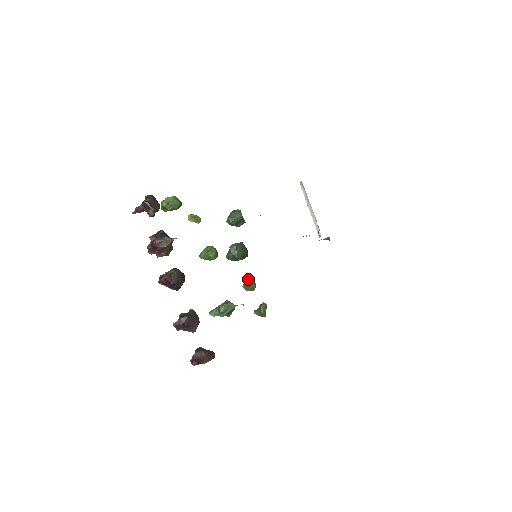
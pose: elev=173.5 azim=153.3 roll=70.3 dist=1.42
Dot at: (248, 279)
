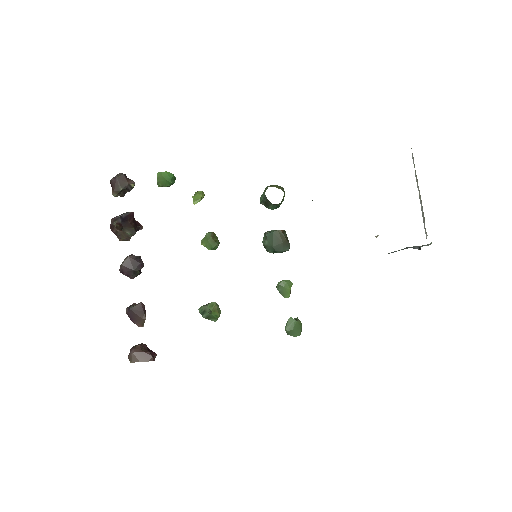
Dot at: occluded
